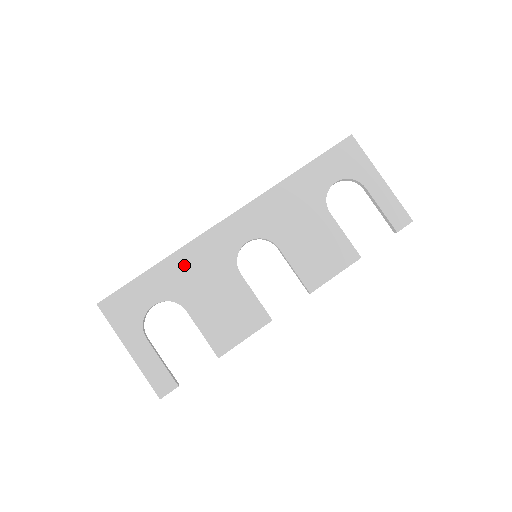
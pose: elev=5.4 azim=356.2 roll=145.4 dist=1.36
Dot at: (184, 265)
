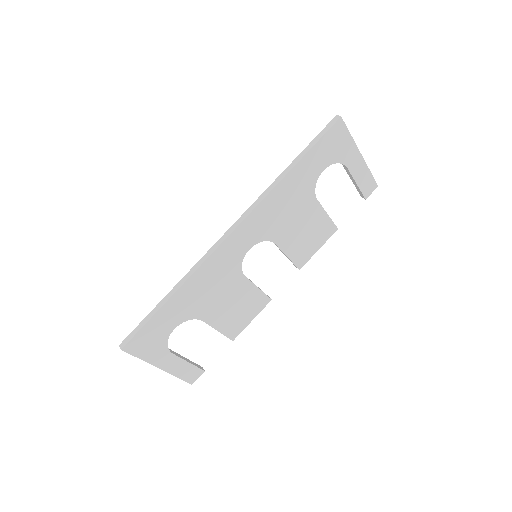
Dot at: (196, 289)
